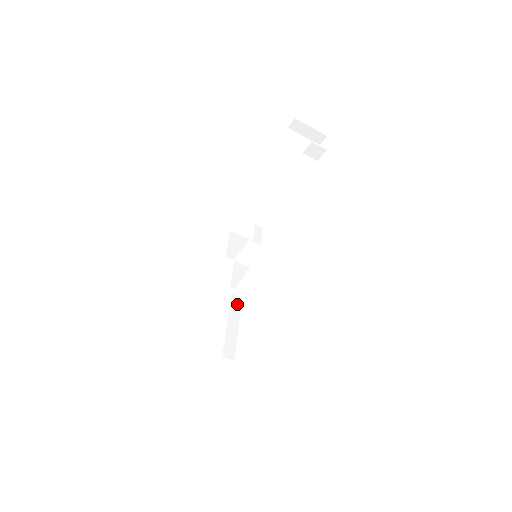
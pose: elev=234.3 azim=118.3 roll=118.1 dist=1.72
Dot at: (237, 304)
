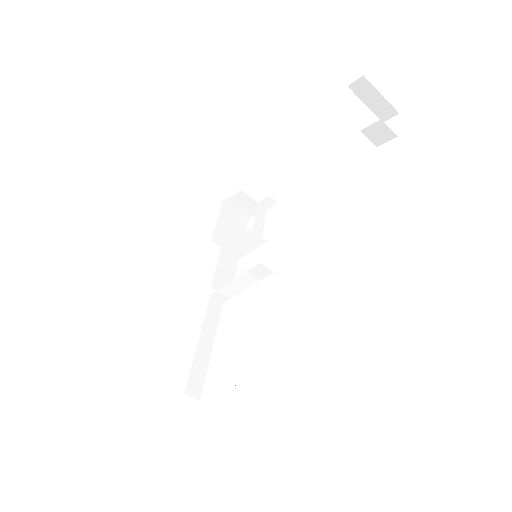
Dot at: (215, 312)
